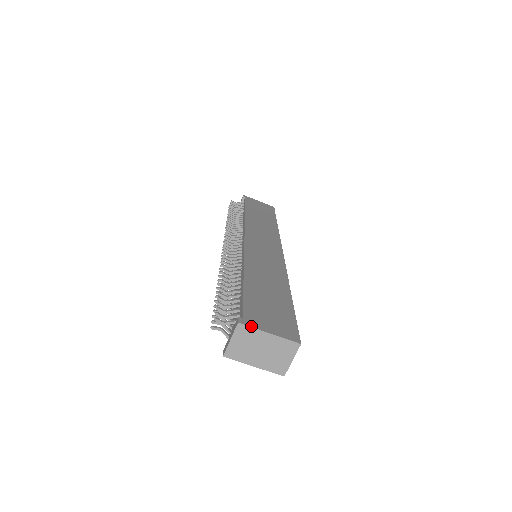
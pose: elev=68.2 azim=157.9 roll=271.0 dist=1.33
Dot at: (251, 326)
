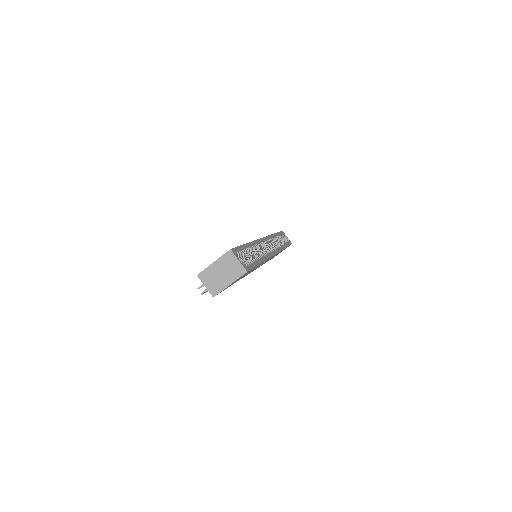
Dot at: (203, 270)
